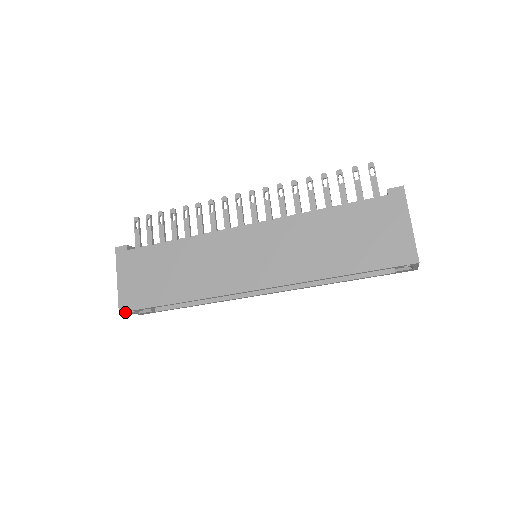
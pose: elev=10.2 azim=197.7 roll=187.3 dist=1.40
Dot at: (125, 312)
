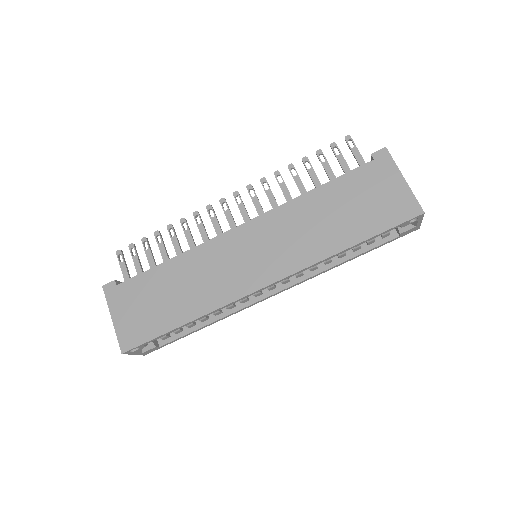
Dot at: (128, 352)
